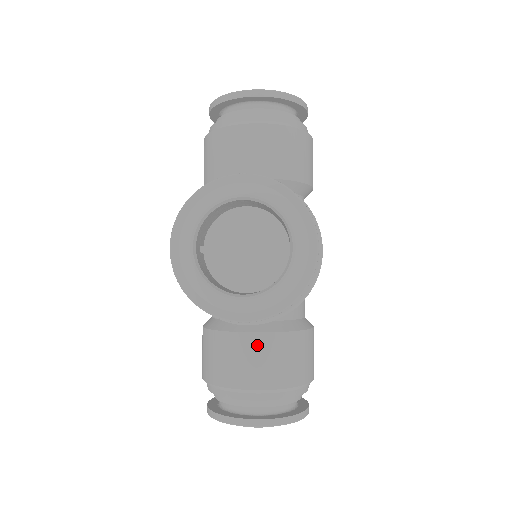
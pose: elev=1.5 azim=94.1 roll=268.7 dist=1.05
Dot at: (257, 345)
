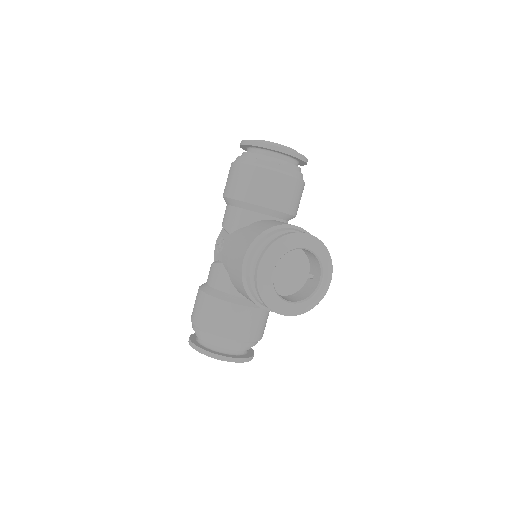
Dot at: (249, 315)
